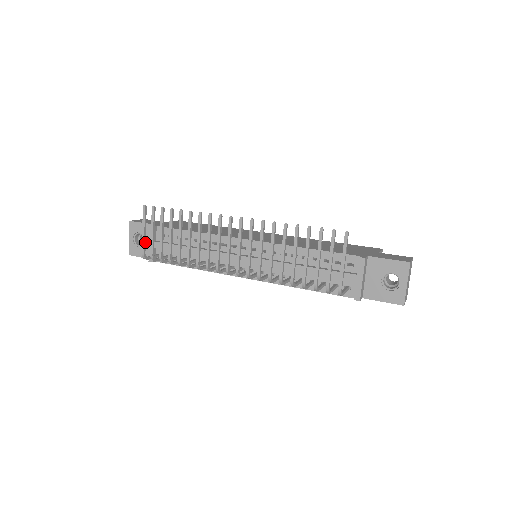
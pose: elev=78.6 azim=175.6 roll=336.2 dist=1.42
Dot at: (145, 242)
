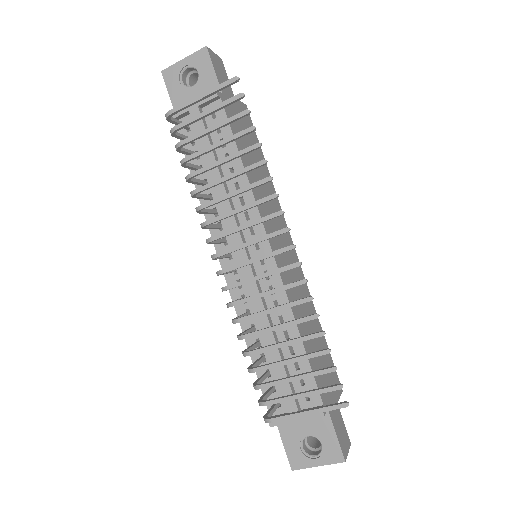
Dot at: (188, 106)
